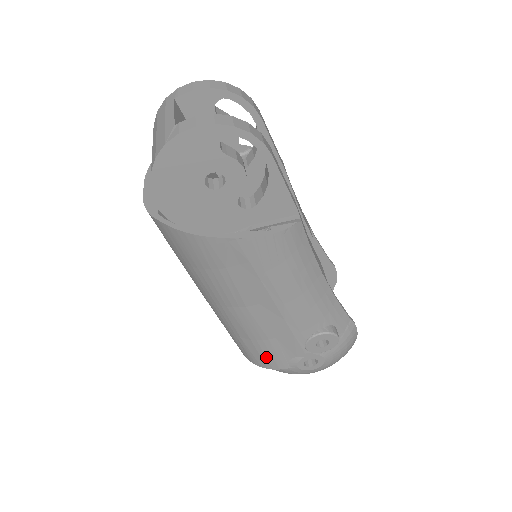
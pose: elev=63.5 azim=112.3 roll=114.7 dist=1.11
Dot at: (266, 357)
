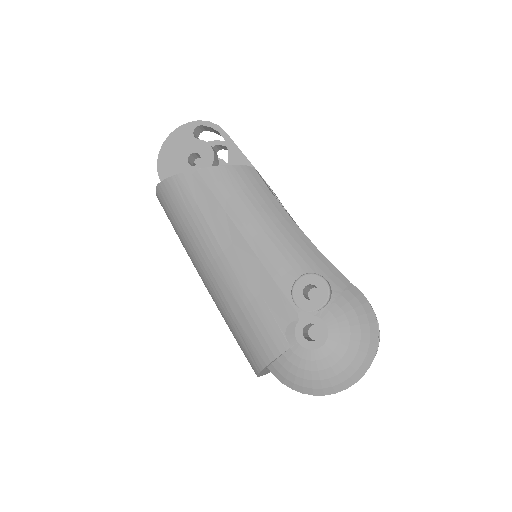
Dot at: (262, 335)
